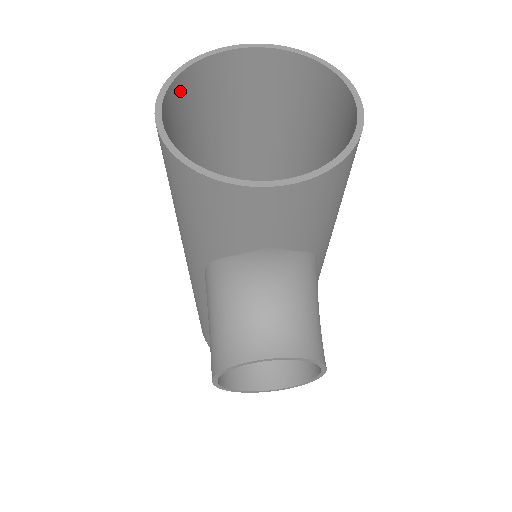
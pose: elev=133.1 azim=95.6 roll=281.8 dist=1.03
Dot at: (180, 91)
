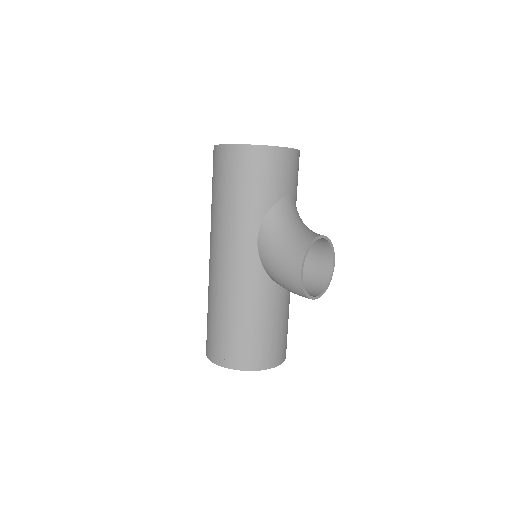
Dot at: occluded
